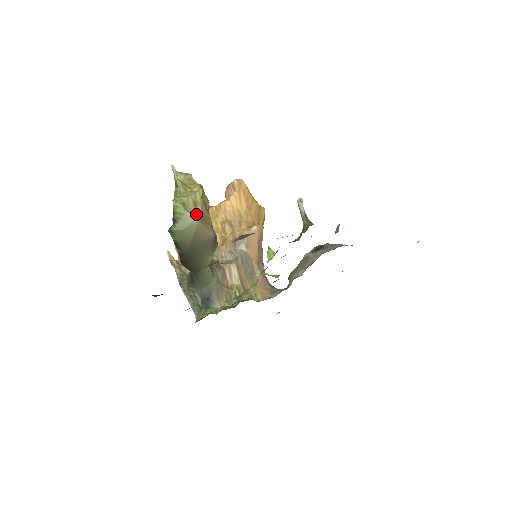
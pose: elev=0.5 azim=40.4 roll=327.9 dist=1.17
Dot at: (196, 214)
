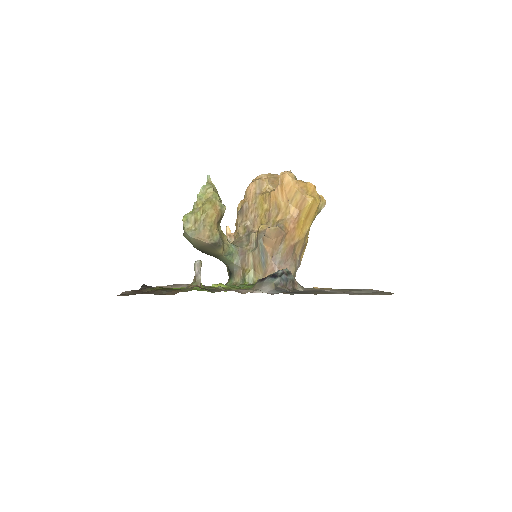
Dot at: (188, 232)
